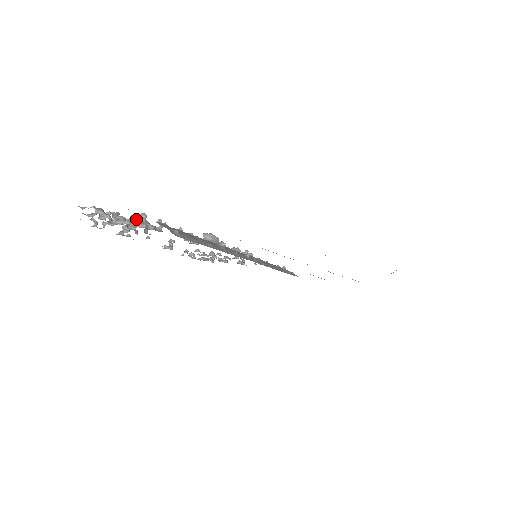
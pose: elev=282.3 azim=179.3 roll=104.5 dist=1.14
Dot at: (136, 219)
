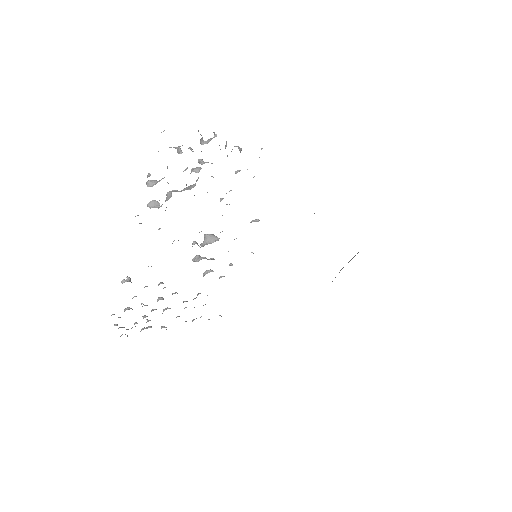
Dot at: (239, 147)
